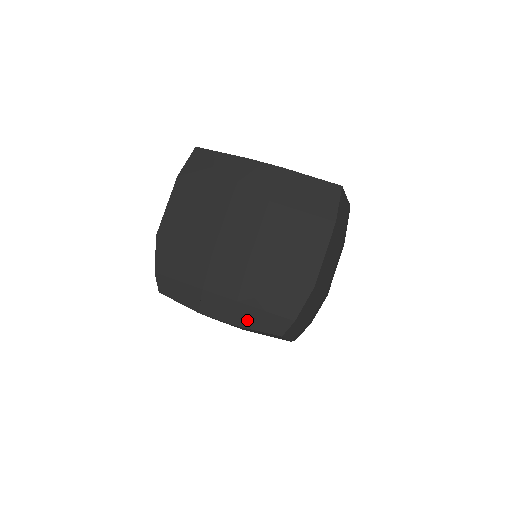
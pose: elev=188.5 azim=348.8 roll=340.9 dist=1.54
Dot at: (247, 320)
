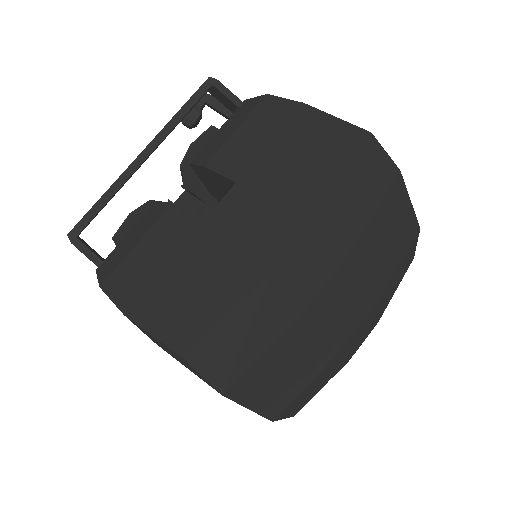
Dot at: occluded
